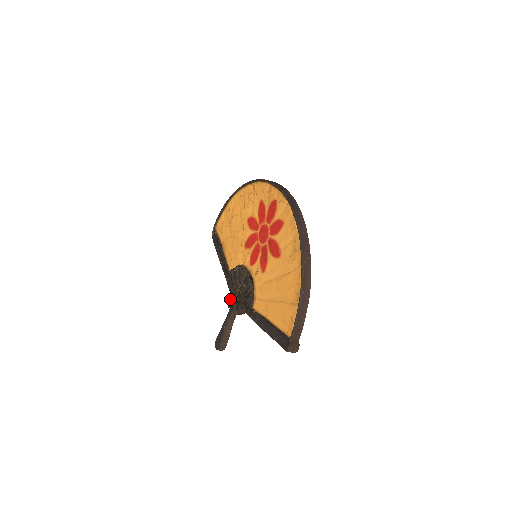
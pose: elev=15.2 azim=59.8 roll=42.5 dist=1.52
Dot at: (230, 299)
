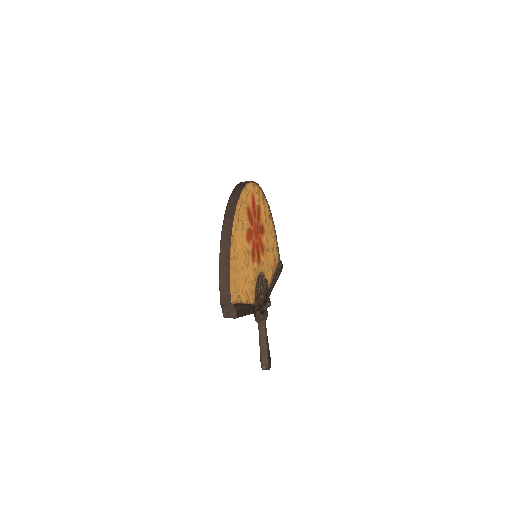
Dot at: occluded
